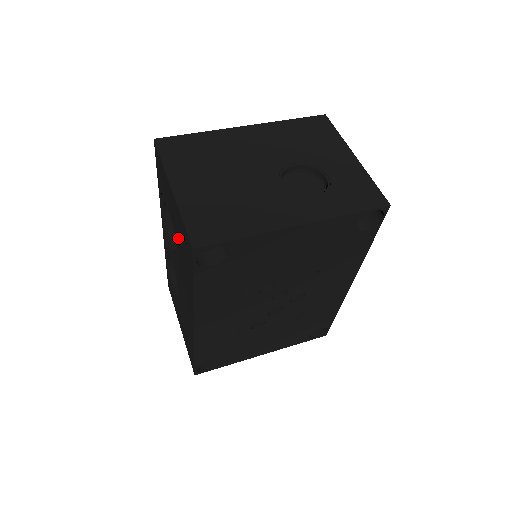
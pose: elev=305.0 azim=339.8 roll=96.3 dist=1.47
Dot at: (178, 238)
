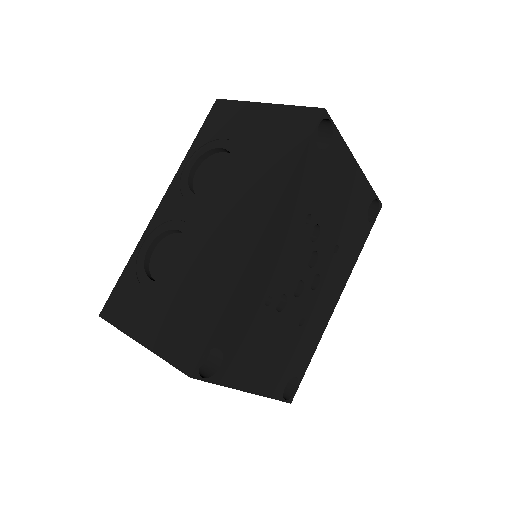
Dot at: (259, 146)
